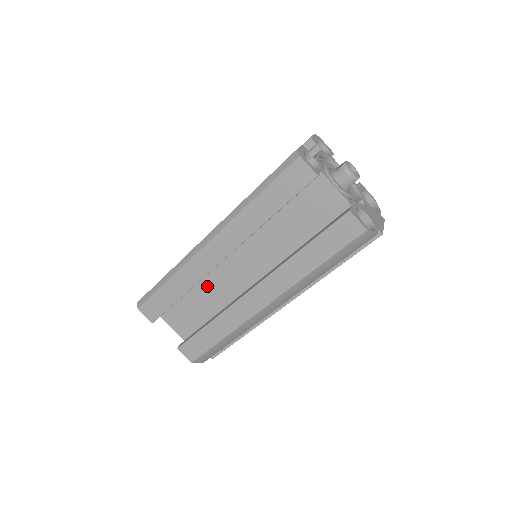
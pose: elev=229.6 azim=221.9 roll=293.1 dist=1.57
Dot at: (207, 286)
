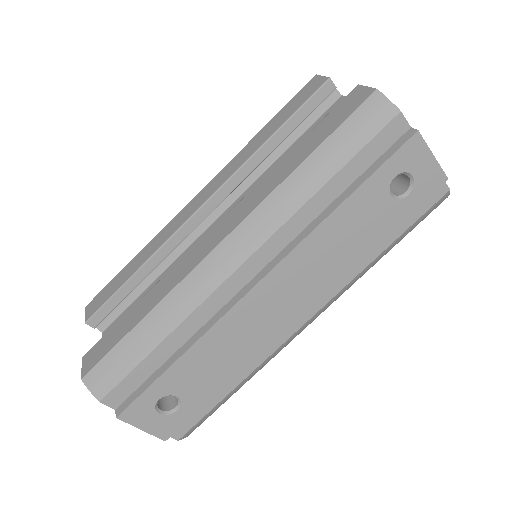
Dot at: occluded
